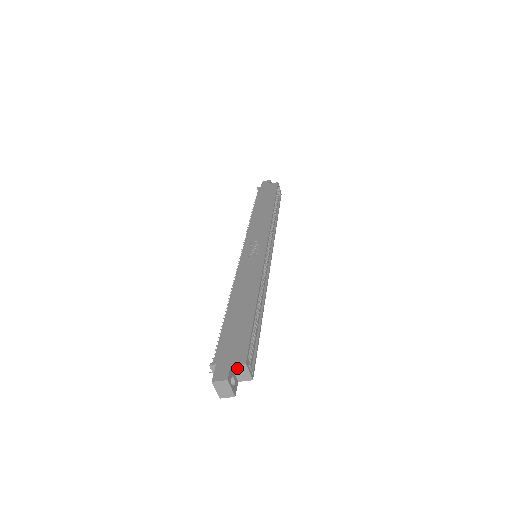
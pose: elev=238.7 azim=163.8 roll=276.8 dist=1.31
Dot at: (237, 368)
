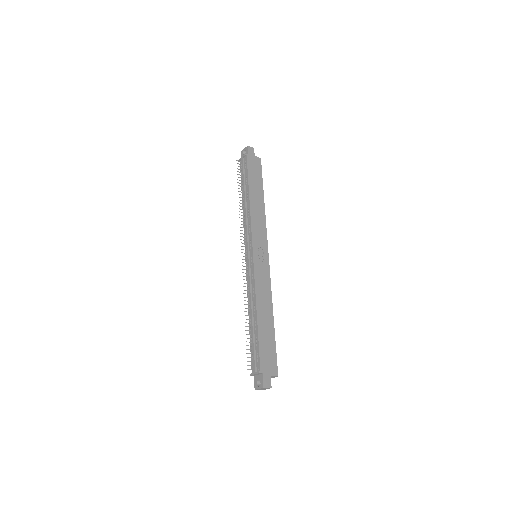
Dot at: (271, 377)
